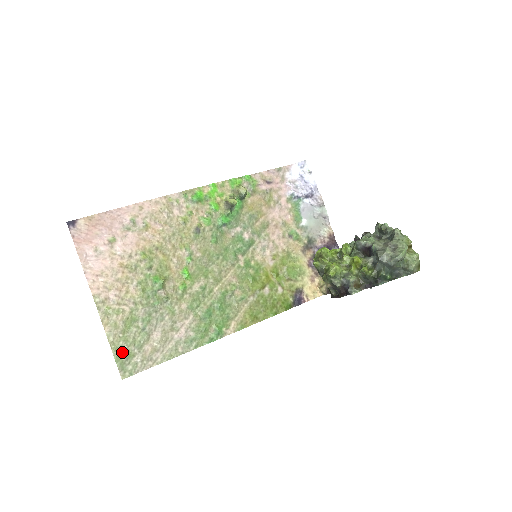
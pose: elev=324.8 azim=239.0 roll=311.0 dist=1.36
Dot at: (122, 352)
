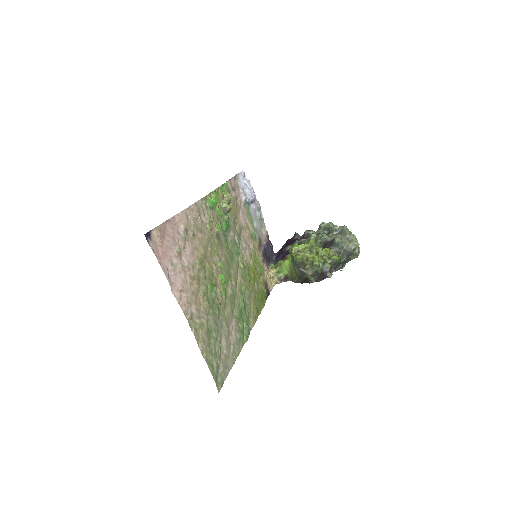
Dot at: (213, 366)
